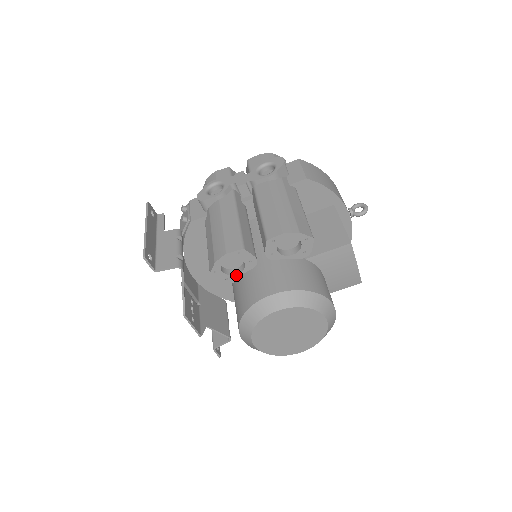
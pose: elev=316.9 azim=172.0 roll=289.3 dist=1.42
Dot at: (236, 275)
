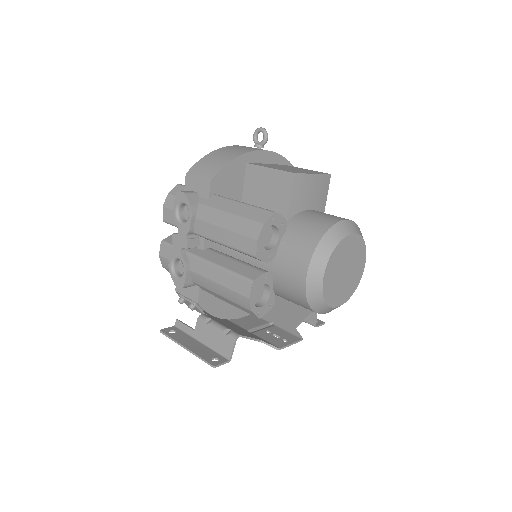
Dot at: (270, 295)
